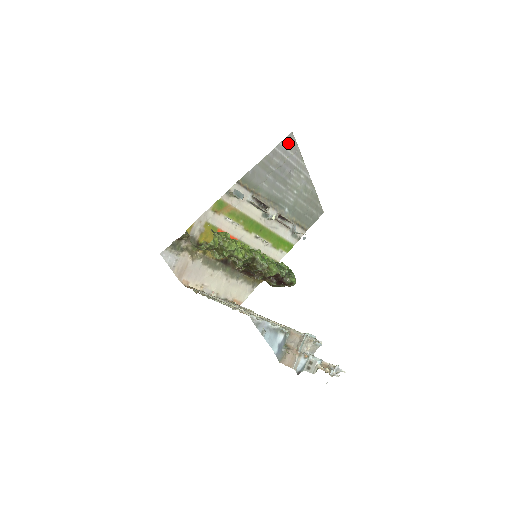
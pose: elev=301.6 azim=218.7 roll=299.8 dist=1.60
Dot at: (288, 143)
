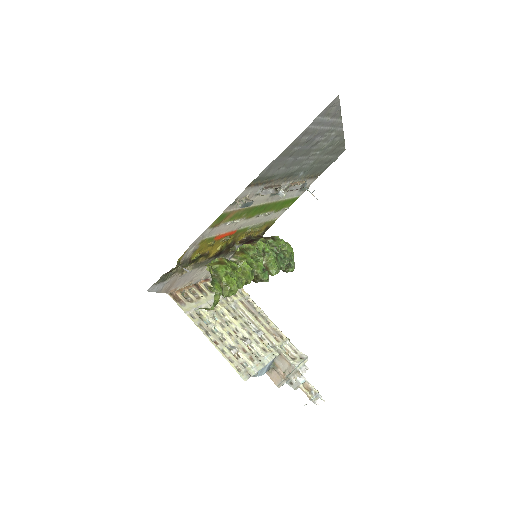
Dot at: (328, 110)
